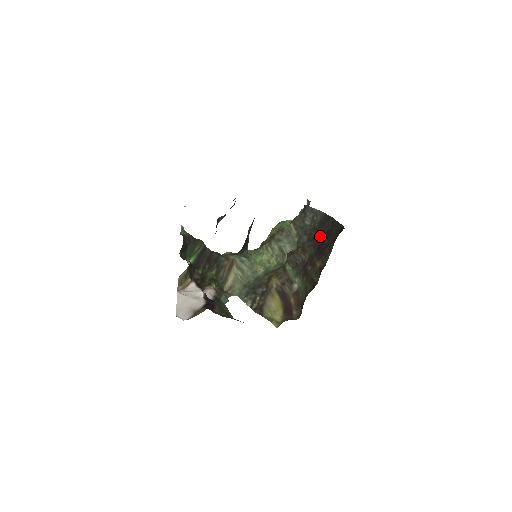
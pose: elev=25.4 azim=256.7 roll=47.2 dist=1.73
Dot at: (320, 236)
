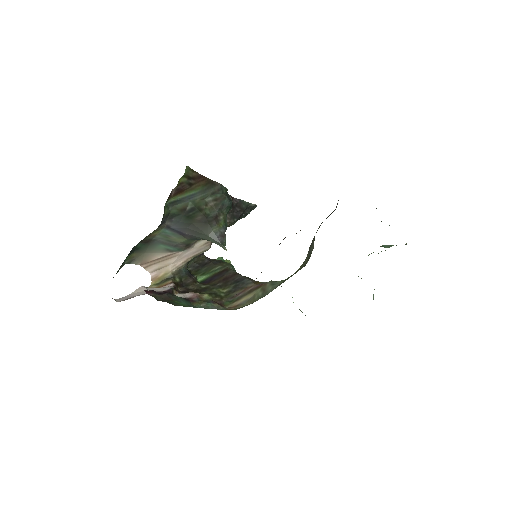
Dot at: occluded
